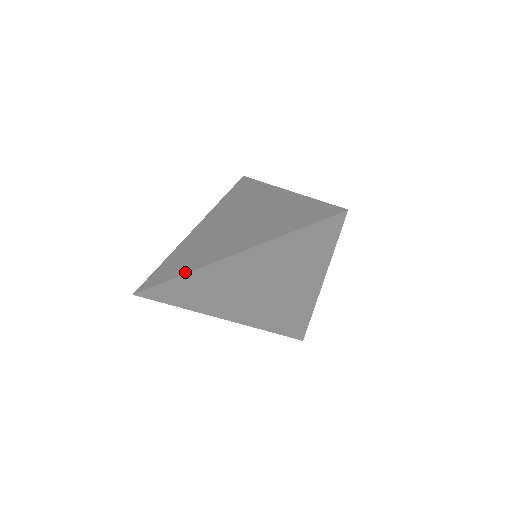
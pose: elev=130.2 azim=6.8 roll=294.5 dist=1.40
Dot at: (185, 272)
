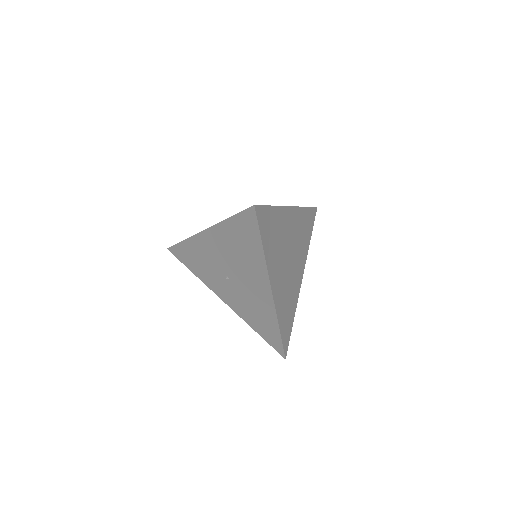
Dot at: (274, 206)
